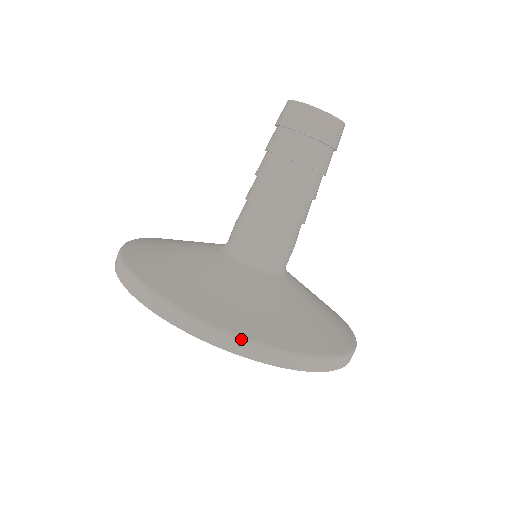
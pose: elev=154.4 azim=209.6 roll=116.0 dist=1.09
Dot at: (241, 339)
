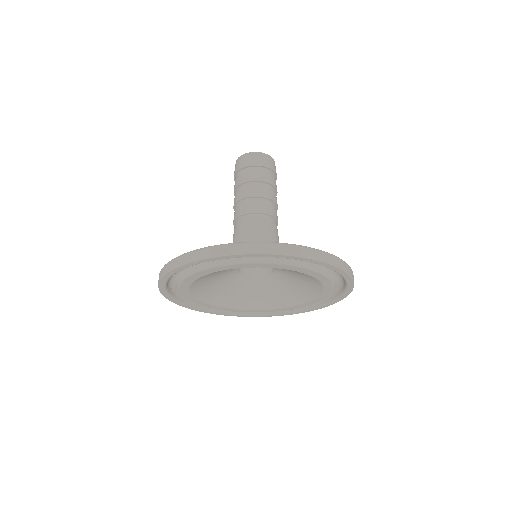
Dot at: (209, 247)
